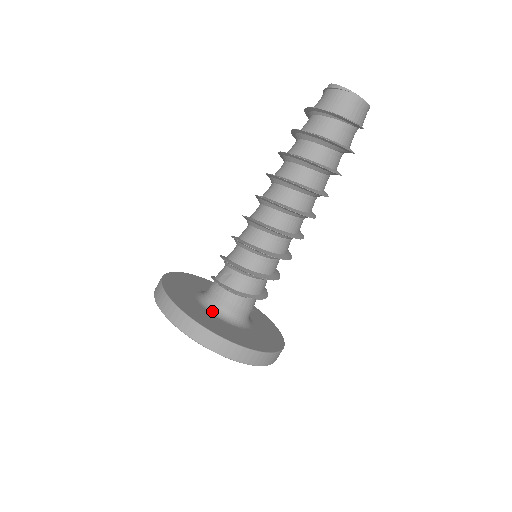
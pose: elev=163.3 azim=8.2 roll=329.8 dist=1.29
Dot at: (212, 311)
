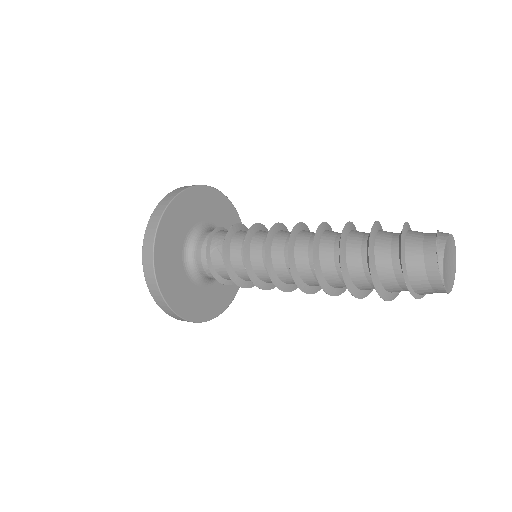
Dot at: (187, 262)
